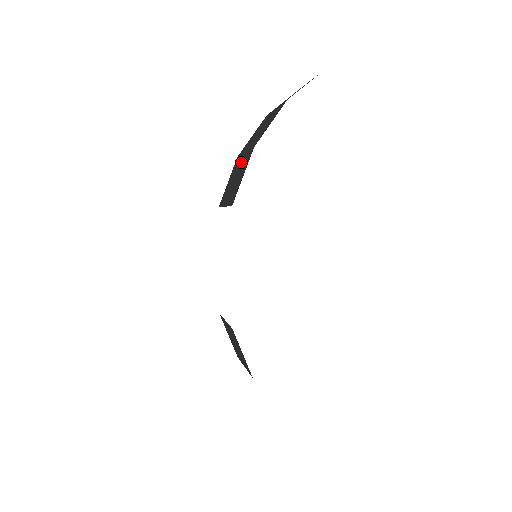
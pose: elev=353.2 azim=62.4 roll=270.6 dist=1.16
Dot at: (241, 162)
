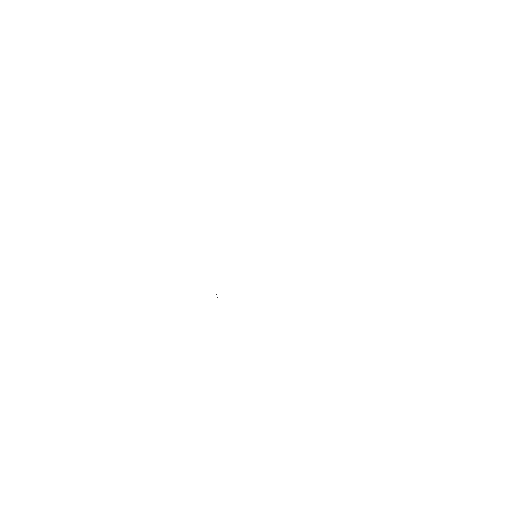
Dot at: occluded
